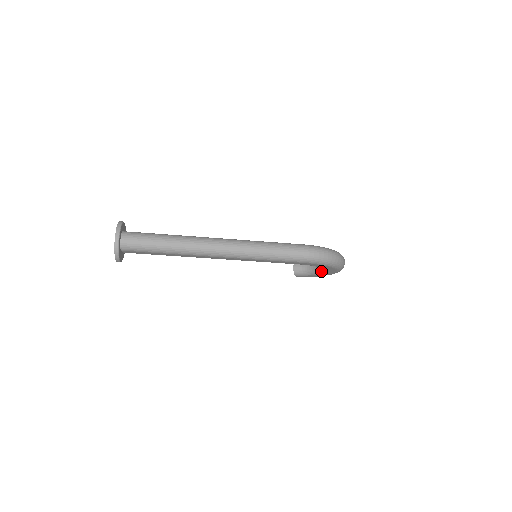
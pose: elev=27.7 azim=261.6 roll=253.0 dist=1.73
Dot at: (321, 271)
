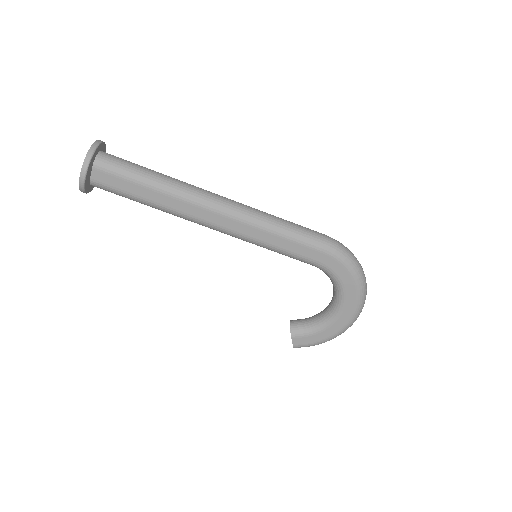
Dot at: (332, 315)
